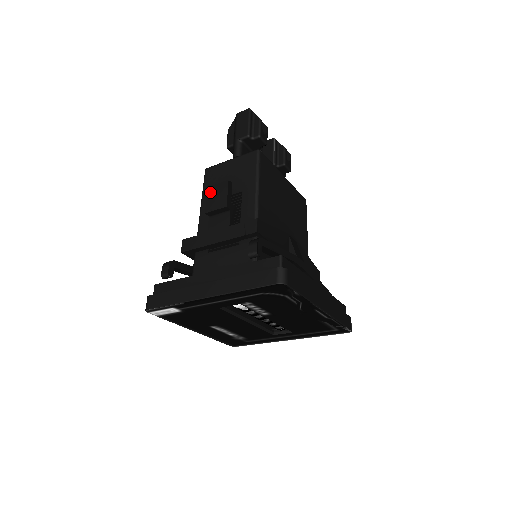
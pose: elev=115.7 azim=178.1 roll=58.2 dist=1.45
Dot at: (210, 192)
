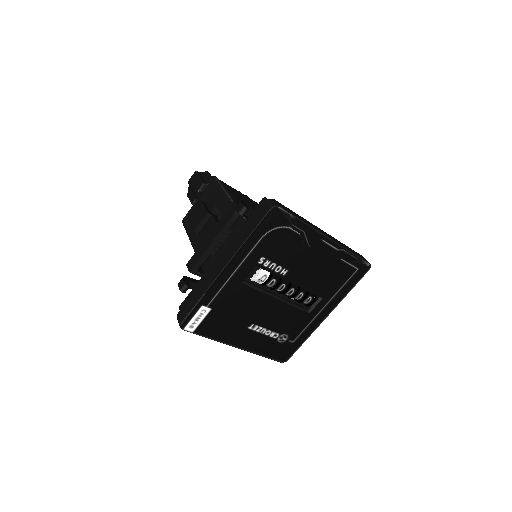
Dot at: (191, 218)
